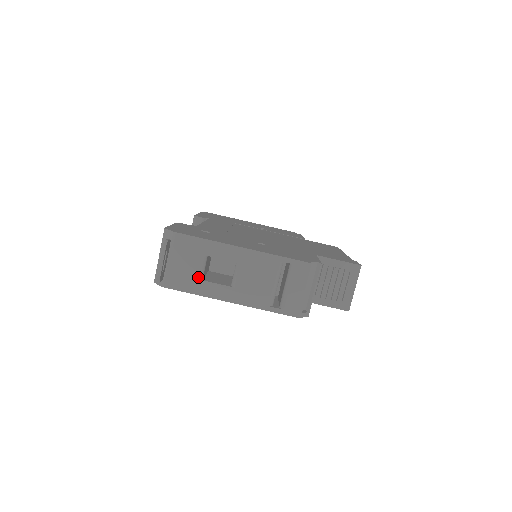
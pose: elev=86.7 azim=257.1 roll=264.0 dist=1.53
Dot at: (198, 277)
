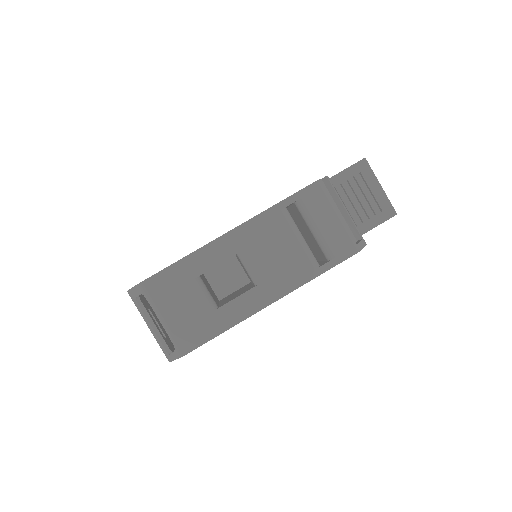
Dot at: (211, 309)
